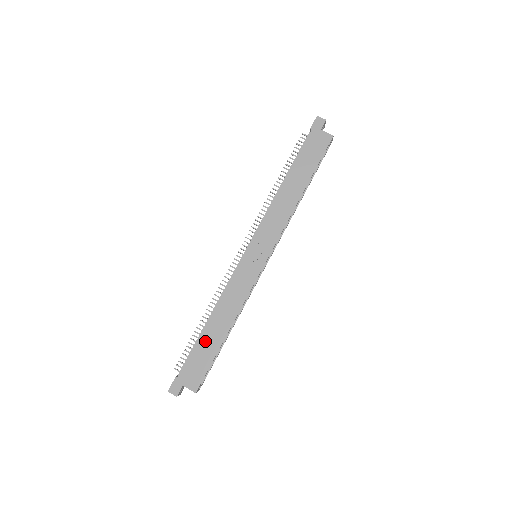
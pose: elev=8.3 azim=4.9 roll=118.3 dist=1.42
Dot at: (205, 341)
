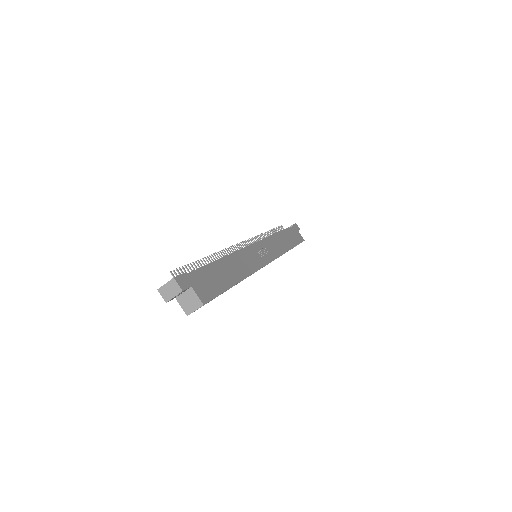
Dot at: (220, 270)
